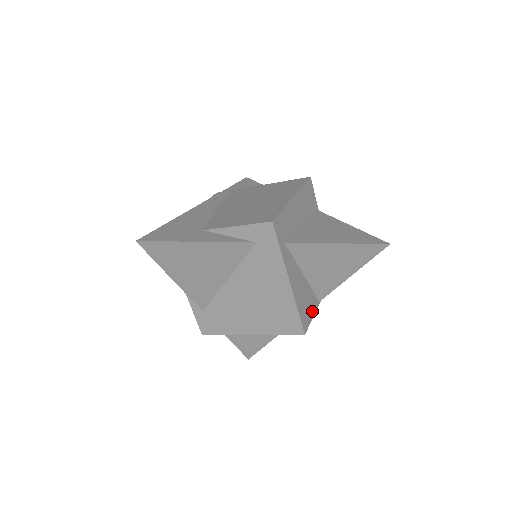
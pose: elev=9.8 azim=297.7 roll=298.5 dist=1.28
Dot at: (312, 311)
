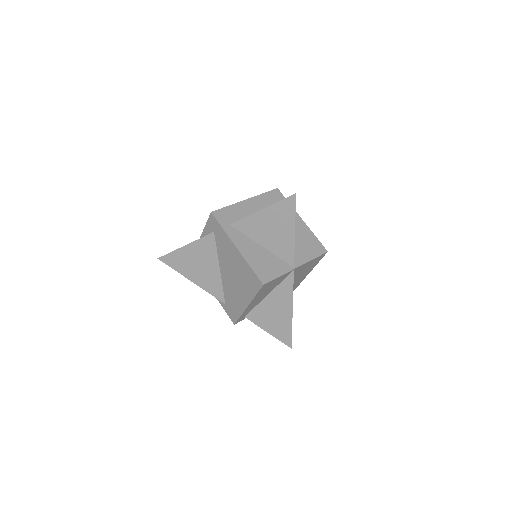
Dot at: (279, 272)
